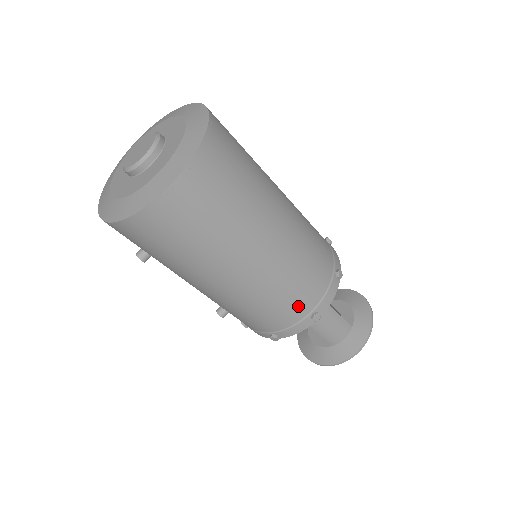
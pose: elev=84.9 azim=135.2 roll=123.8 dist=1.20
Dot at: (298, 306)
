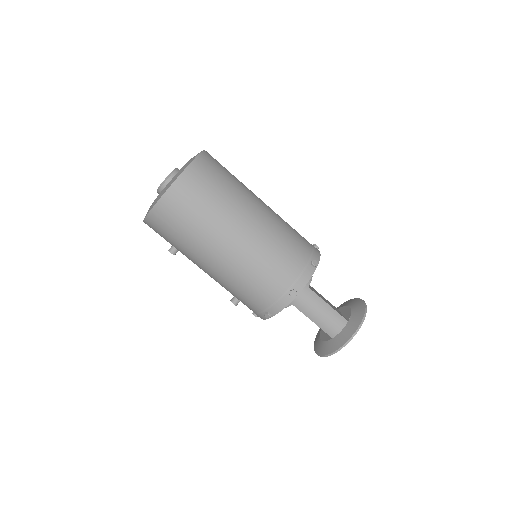
Dot at: (276, 283)
